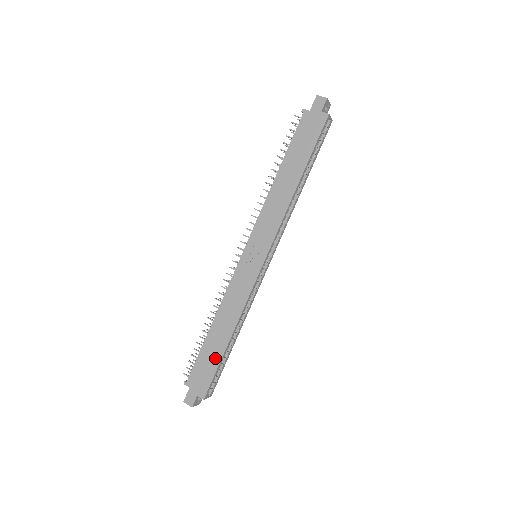
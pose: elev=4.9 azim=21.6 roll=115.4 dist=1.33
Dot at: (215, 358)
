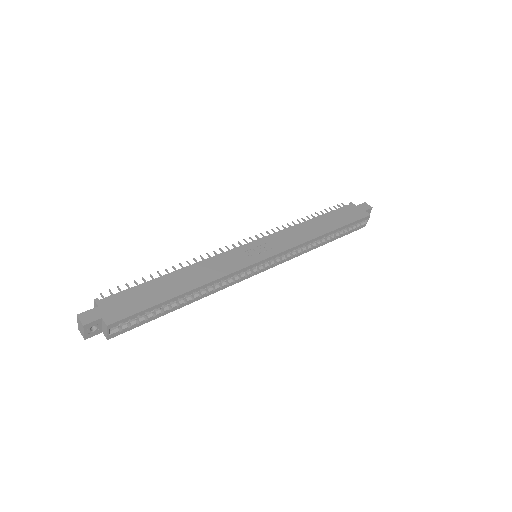
Dot at: (156, 297)
